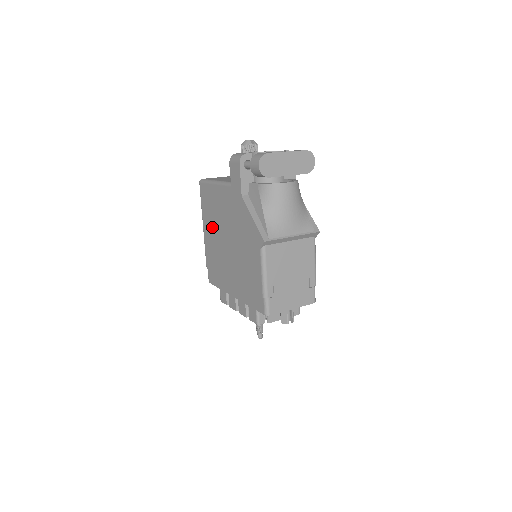
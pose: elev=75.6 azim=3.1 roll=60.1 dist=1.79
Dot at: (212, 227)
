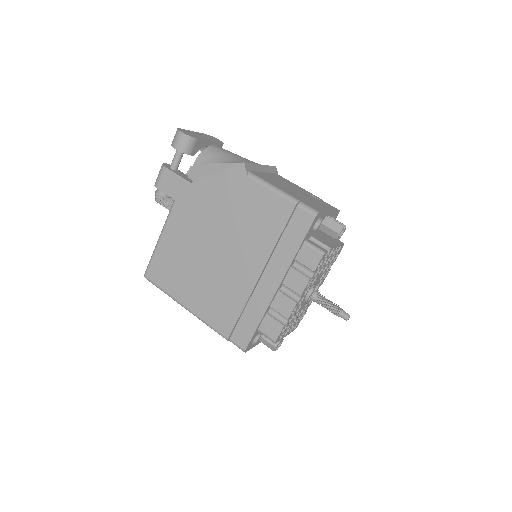
Dot at: (193, 280)
